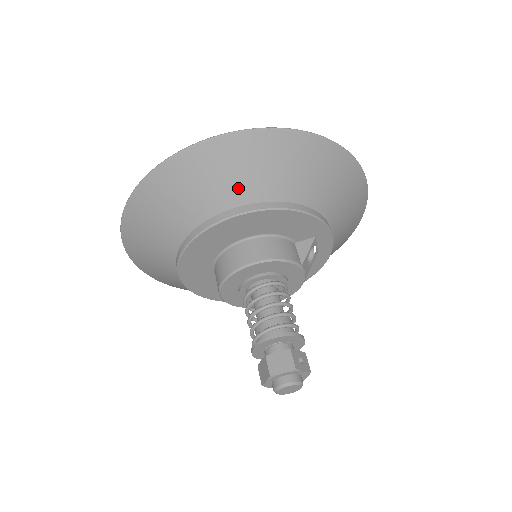
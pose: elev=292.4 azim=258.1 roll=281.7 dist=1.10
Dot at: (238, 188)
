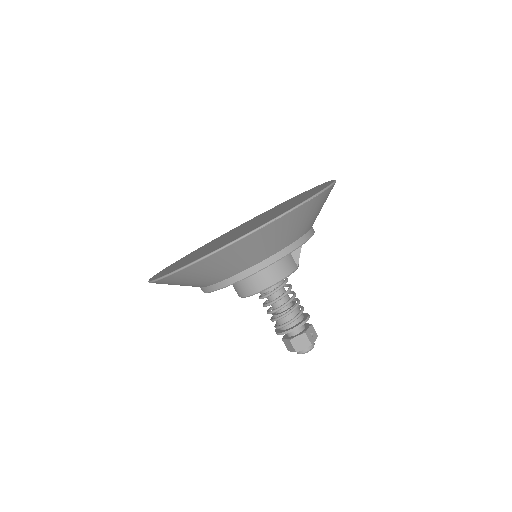
Dot at: (252, 258)
